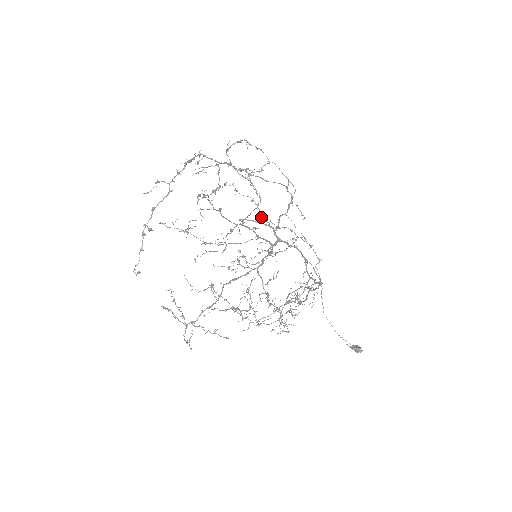
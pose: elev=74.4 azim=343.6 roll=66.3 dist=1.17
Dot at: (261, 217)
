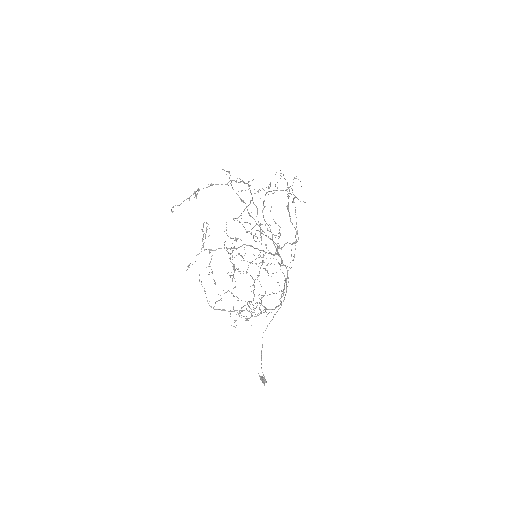
Dot at: (279, 233)
